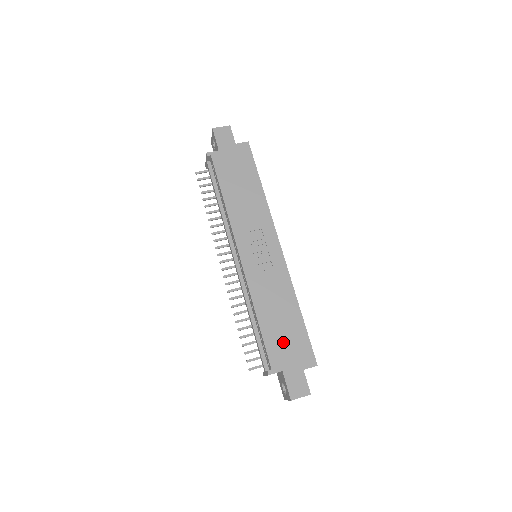
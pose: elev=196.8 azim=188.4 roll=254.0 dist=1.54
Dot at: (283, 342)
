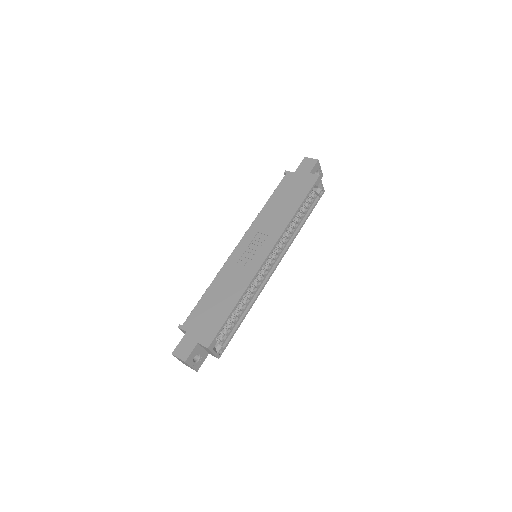
Dot at: (205, 315)
